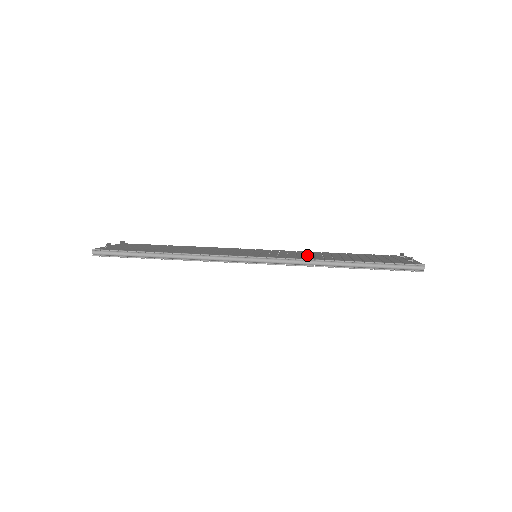
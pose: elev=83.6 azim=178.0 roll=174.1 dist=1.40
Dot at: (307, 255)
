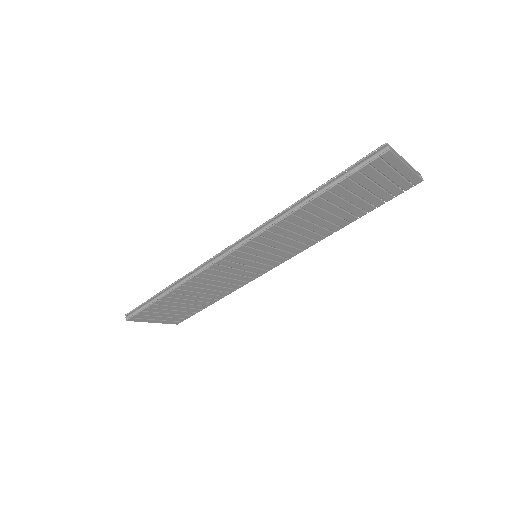
Dot at: occluded
